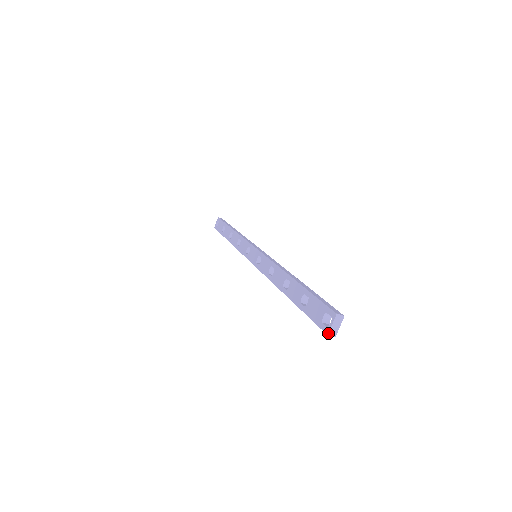
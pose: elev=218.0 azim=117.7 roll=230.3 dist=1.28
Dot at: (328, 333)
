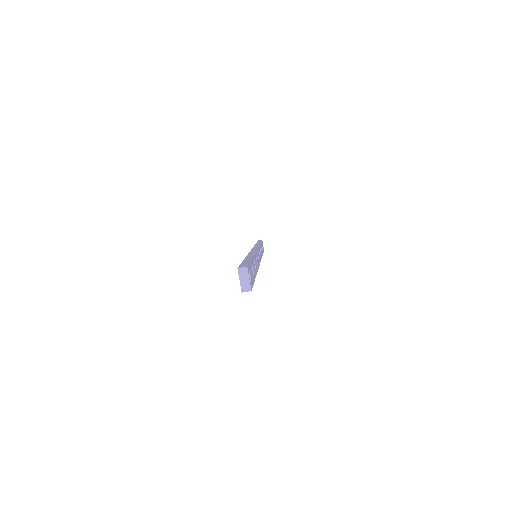
Dot at: (241, 290)
